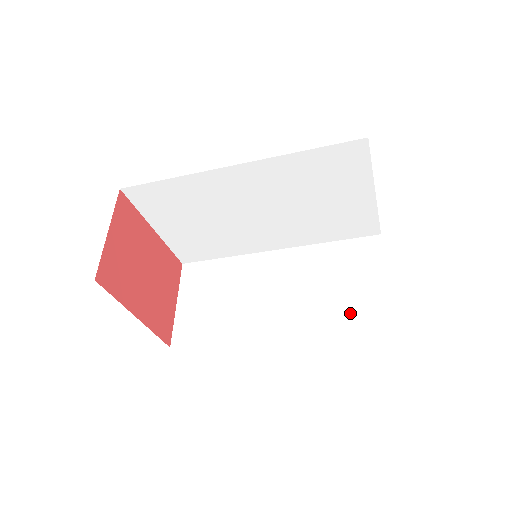
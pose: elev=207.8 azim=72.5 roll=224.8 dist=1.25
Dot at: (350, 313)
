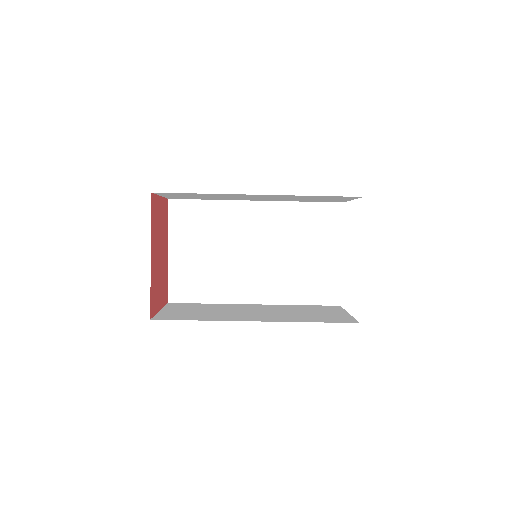
Dot at: (321, 319)
